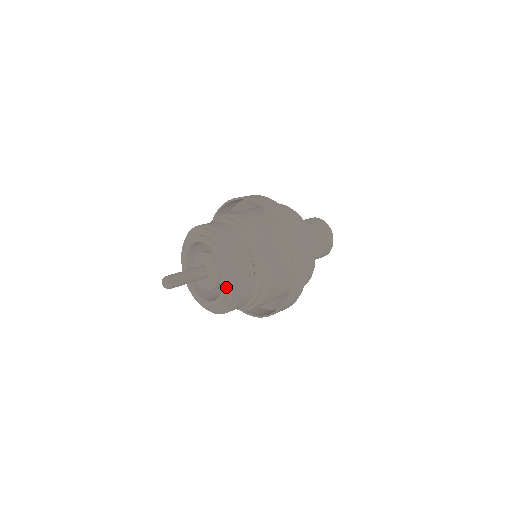
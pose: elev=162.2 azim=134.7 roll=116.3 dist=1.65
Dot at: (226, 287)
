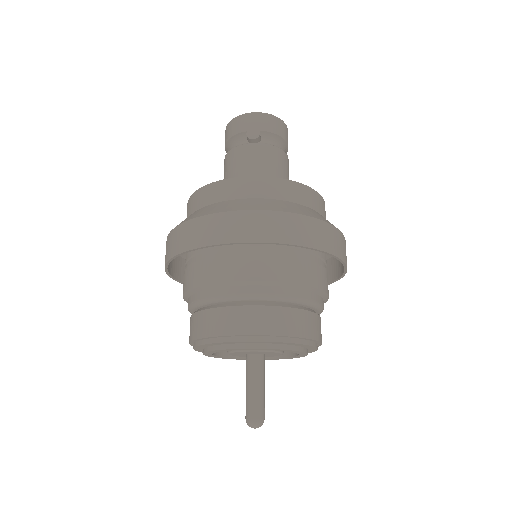
Dot at: occluded
